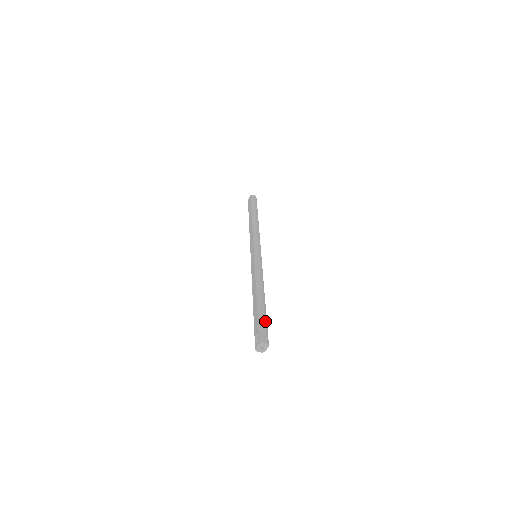
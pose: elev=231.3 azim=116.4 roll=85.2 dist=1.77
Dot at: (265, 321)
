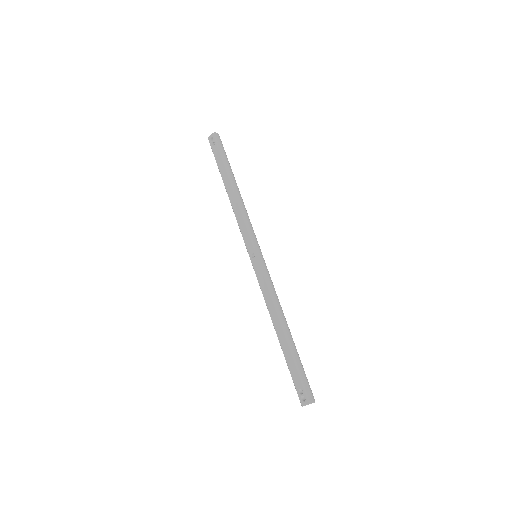
Dot at: (303, 369)
